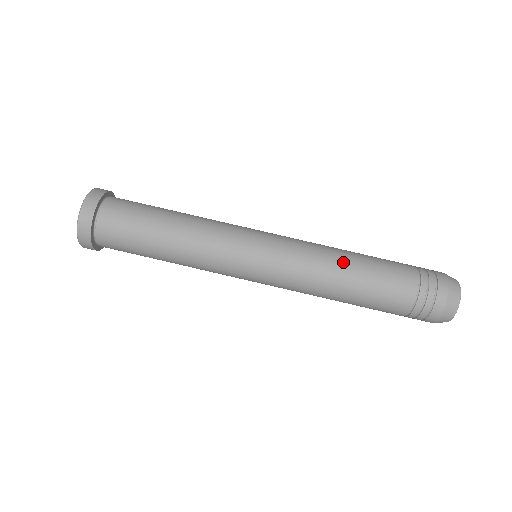
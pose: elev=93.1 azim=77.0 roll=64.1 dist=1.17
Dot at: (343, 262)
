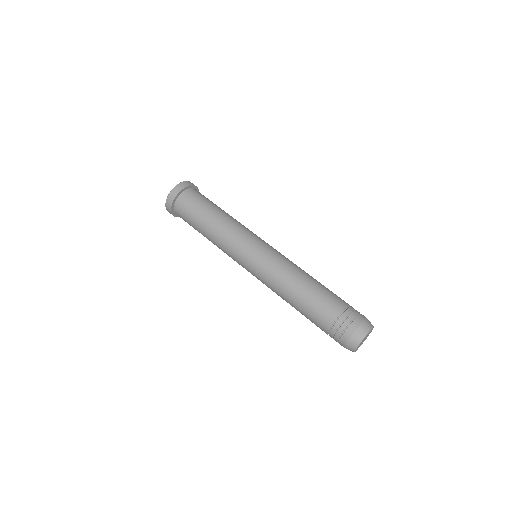
Dot at: occluded
